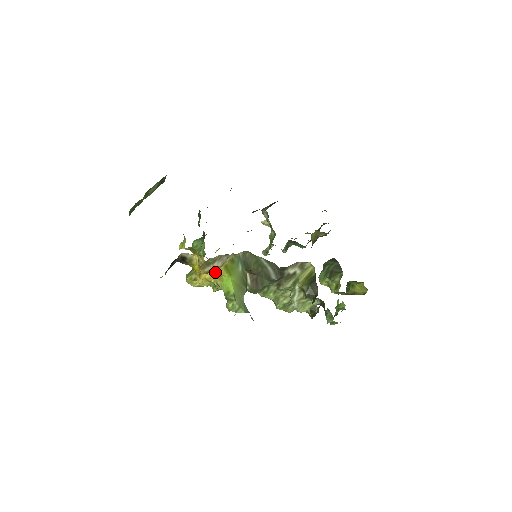
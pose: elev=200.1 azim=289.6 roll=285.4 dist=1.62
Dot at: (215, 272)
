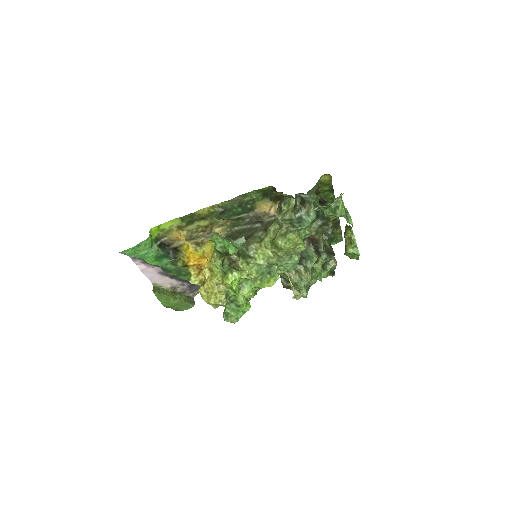
Dot at: (204, 245)
